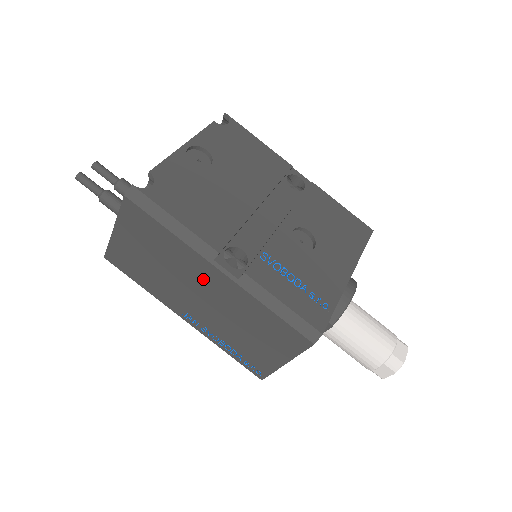
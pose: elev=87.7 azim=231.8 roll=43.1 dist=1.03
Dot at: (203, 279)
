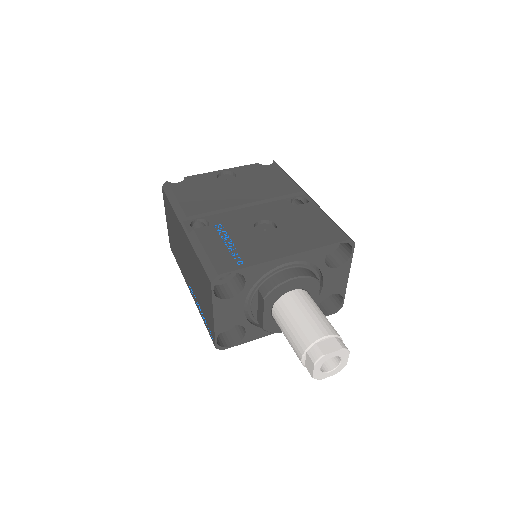
Dot at: (183, 242)
